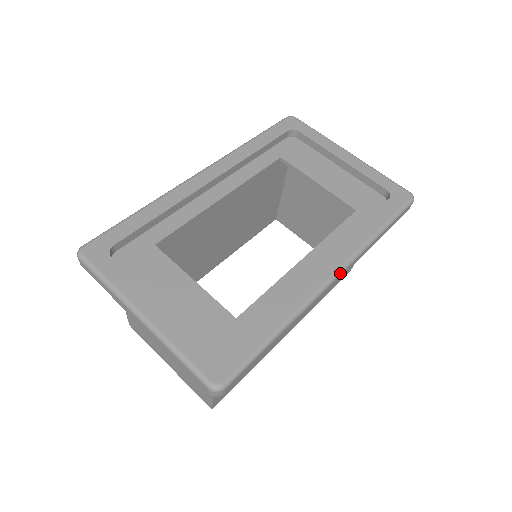
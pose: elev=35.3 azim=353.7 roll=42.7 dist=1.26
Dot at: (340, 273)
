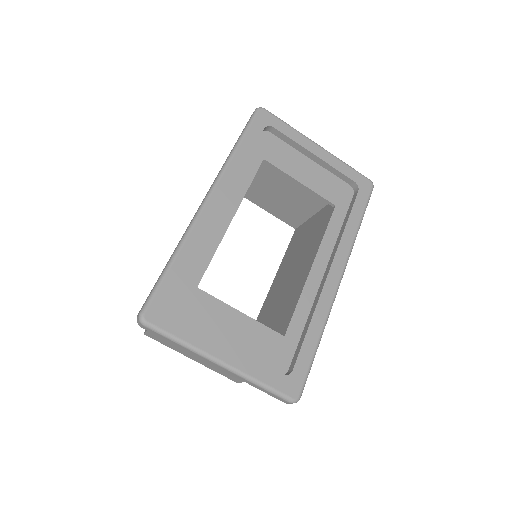
Dot at: (343, 274)
